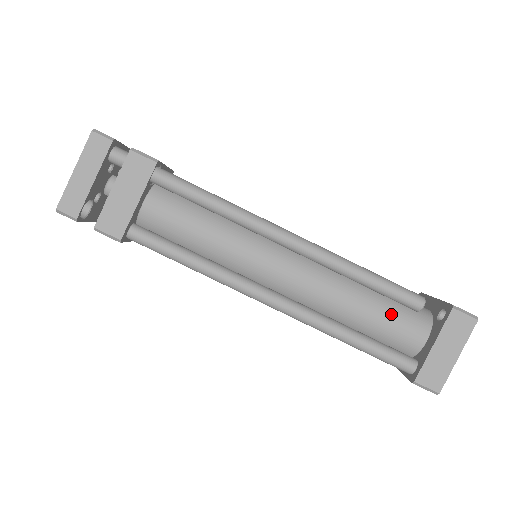
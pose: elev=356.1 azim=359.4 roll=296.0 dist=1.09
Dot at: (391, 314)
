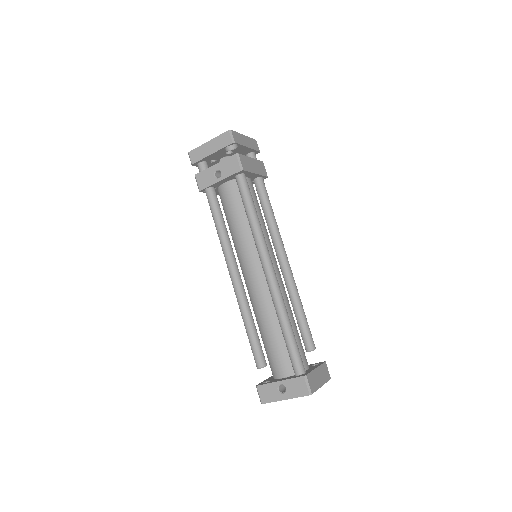
Dot at: (300, 340)
